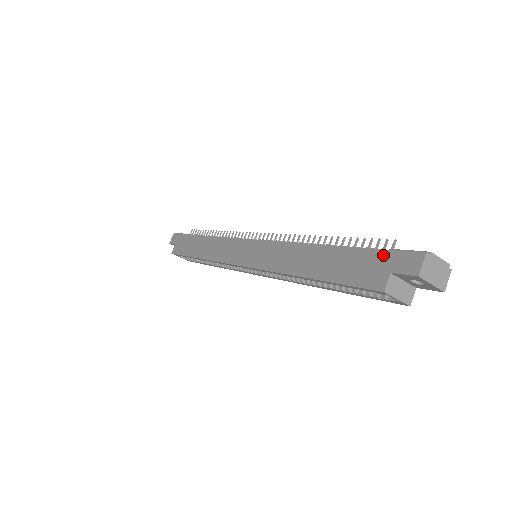
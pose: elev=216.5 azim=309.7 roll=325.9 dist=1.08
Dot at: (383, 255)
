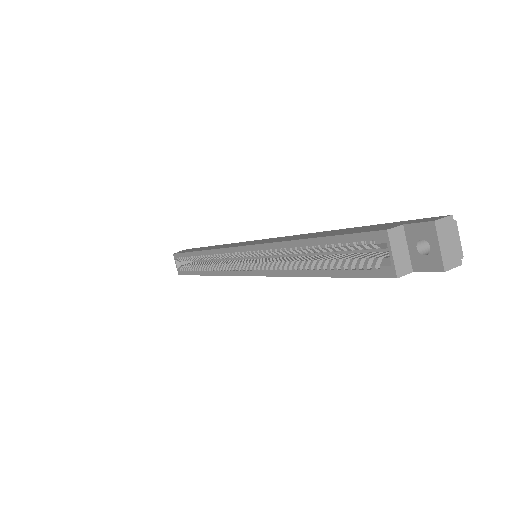
Dot at: (402, 221)
